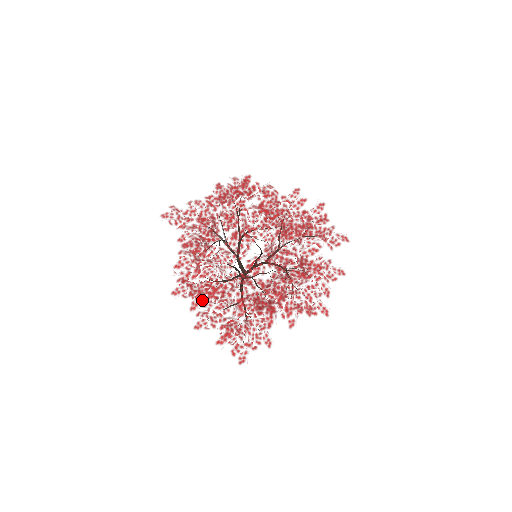
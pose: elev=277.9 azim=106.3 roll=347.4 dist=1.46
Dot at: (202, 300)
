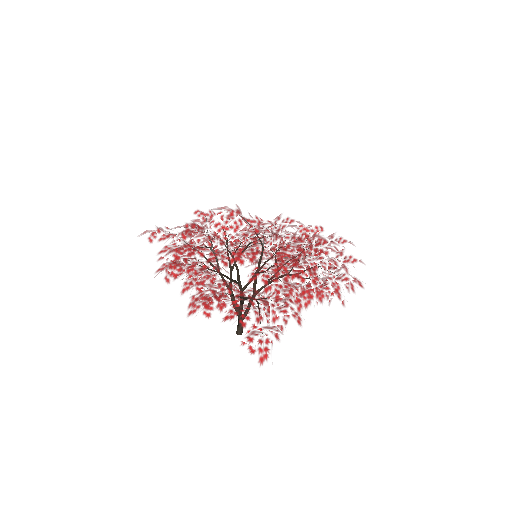
Dot at: (198, 278)
